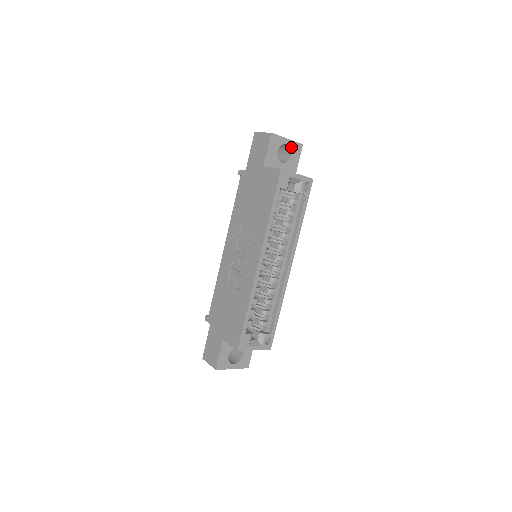
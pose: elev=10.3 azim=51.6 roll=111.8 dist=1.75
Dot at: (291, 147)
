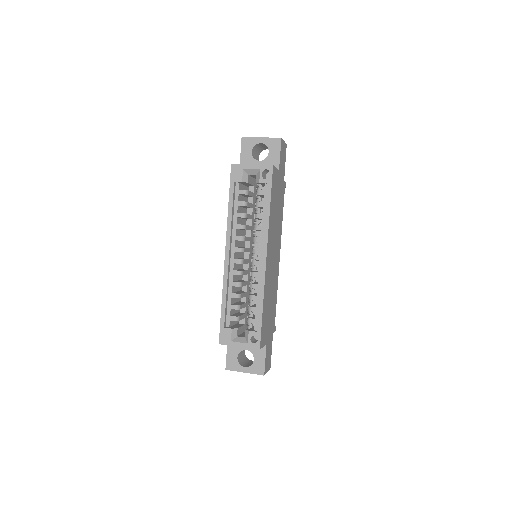
Dot at: (267, 144)
